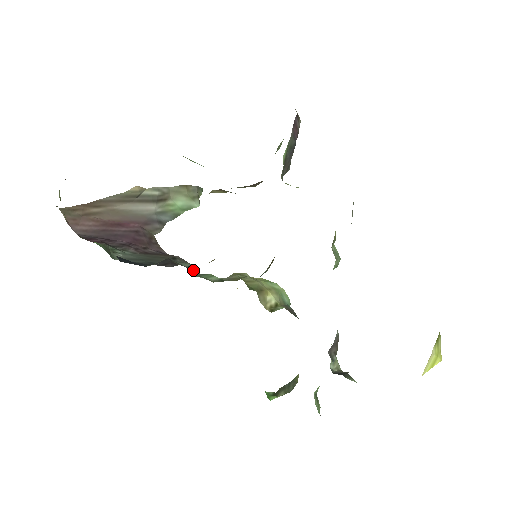
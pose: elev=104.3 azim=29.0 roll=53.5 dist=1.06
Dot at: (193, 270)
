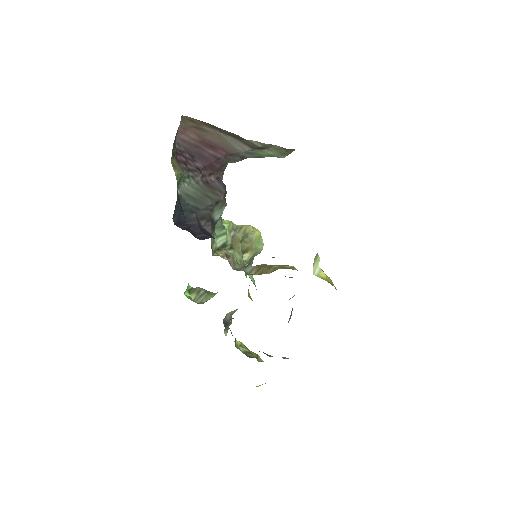
Dot at: (219, 219)
